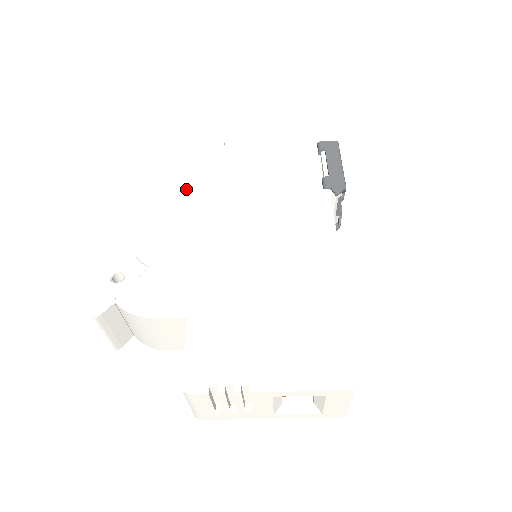
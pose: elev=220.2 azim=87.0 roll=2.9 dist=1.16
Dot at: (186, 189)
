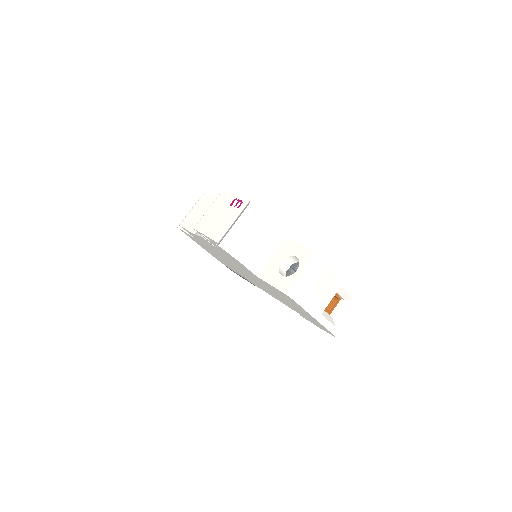
Dot at: occluded
